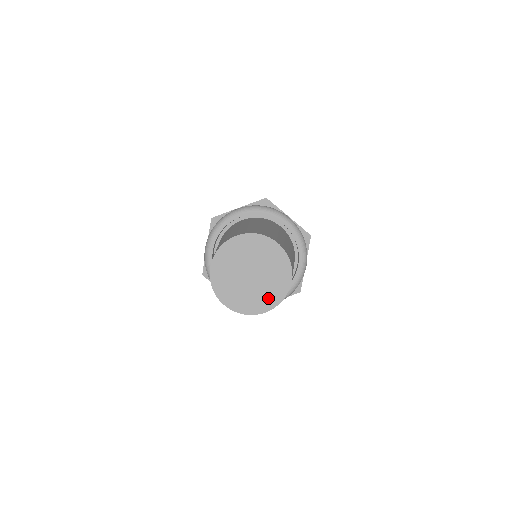
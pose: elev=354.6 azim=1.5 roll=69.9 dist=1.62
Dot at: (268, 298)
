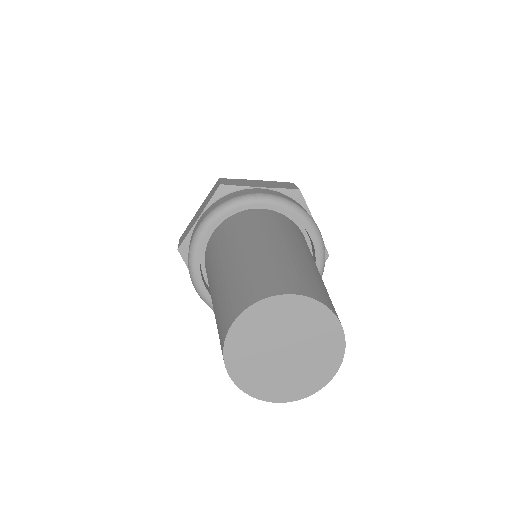
Dot at: (292, 387)
